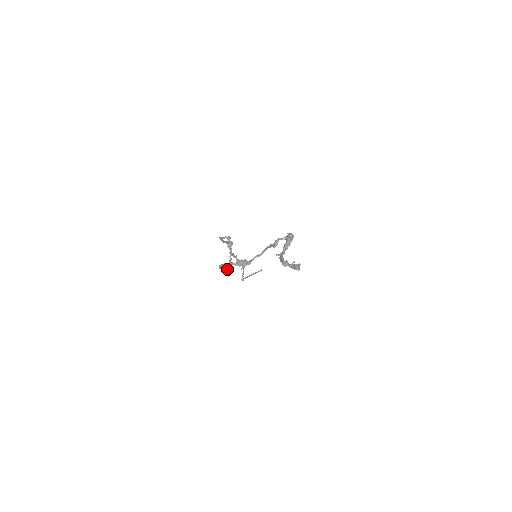
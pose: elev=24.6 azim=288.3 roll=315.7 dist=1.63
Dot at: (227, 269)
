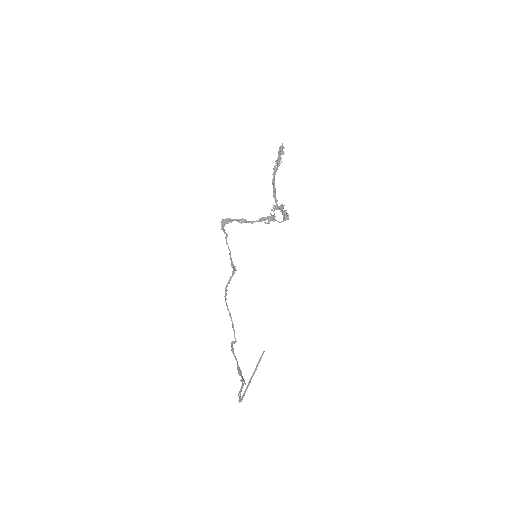
Dot at: (227, 234)
